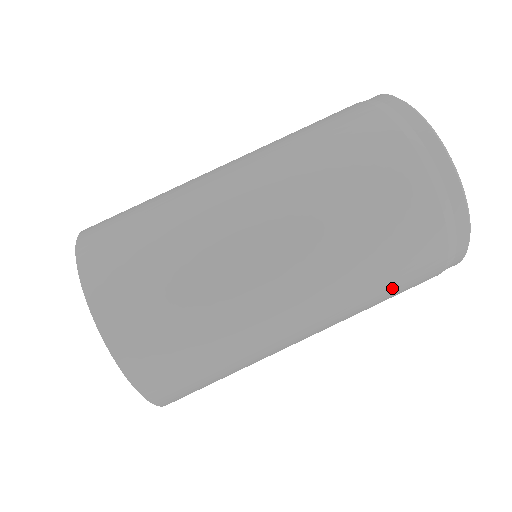
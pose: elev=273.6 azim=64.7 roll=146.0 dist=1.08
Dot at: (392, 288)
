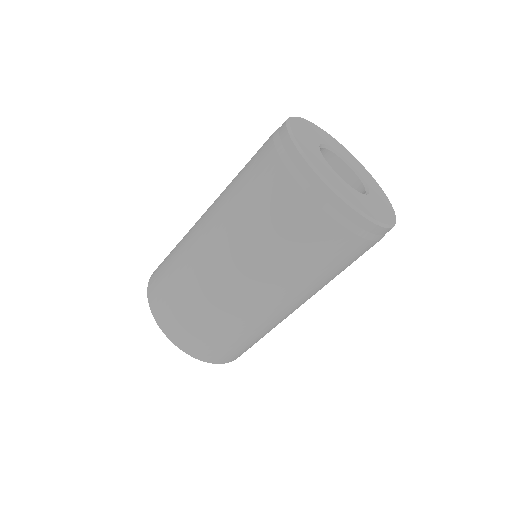
Dot at: (316, 260)
